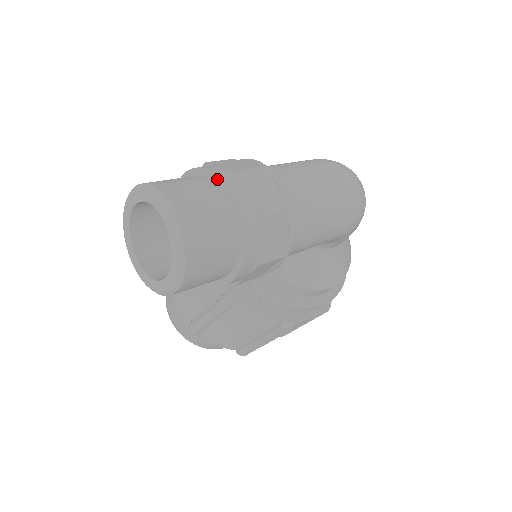
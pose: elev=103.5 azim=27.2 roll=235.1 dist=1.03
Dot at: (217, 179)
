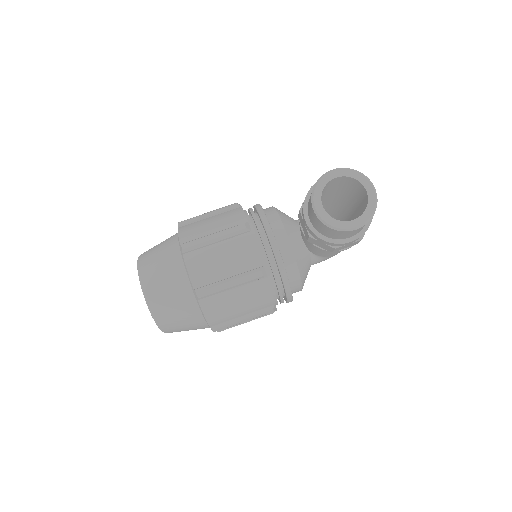
Dot at: occluded
